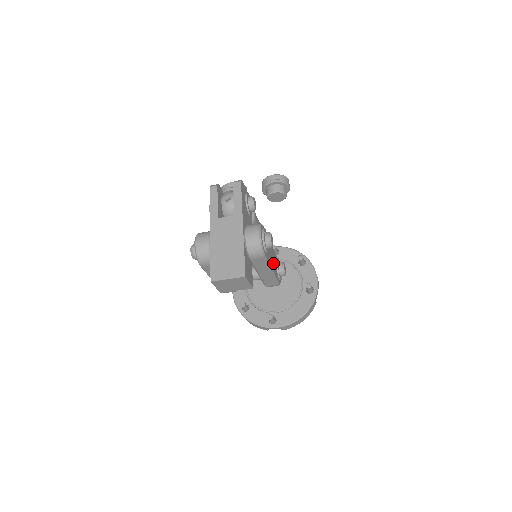
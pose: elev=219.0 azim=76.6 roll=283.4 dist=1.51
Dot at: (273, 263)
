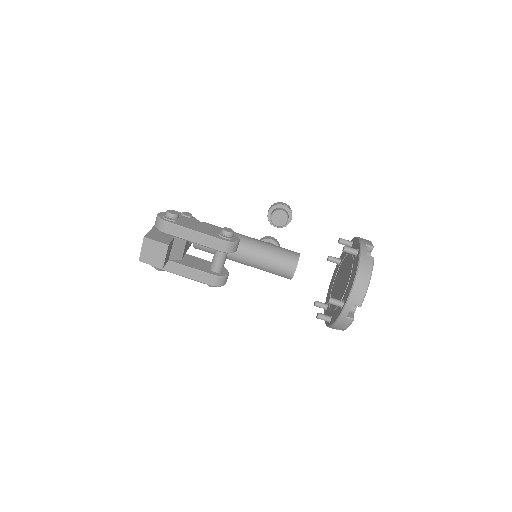
Dot at: (204, 230)
